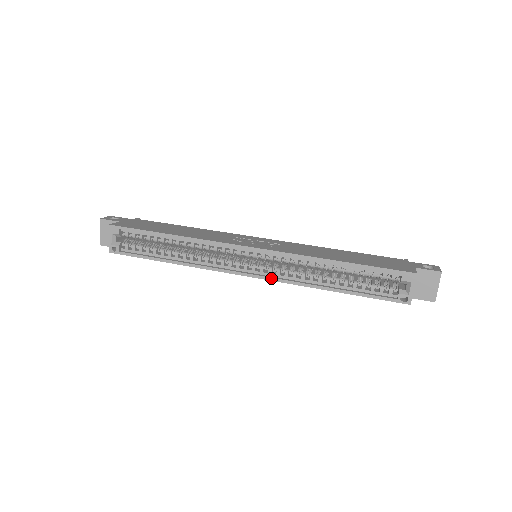
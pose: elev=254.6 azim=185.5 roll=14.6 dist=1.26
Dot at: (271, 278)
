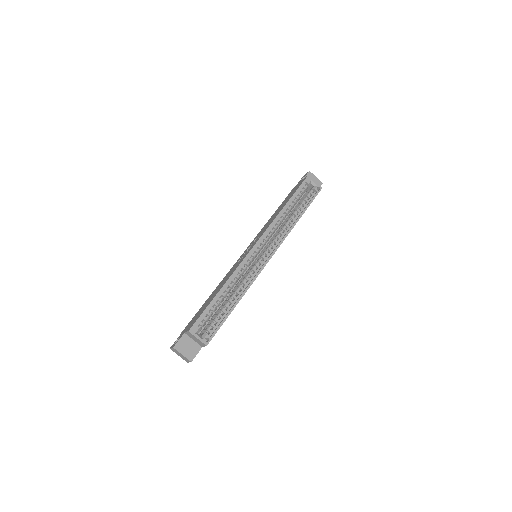
Dot at: (278, 246)
